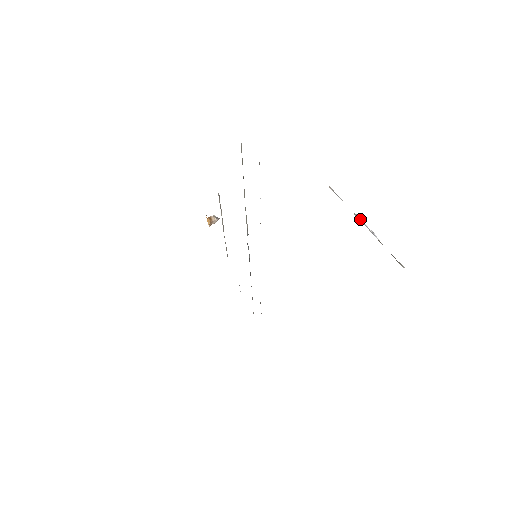
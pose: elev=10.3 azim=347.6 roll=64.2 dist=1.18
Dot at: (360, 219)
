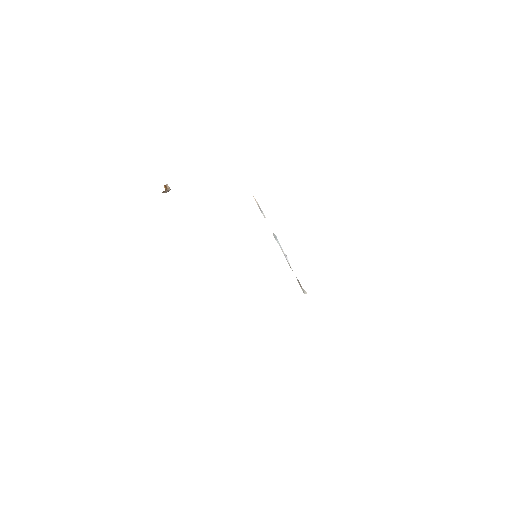
Dot at: occluded
